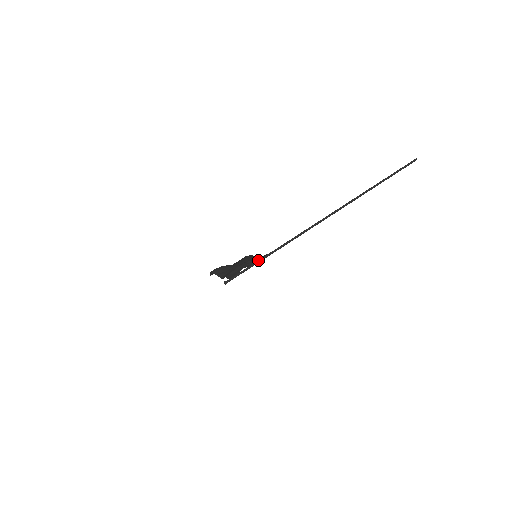
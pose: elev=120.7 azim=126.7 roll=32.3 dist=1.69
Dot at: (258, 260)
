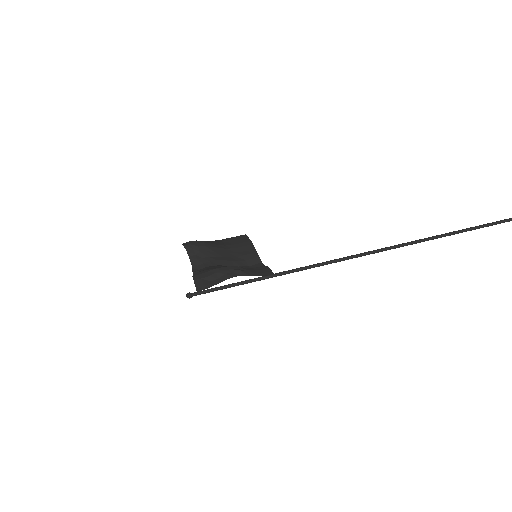
Dot at: occluded
